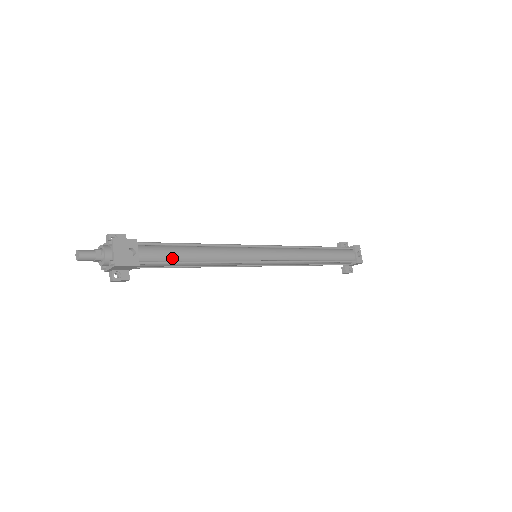
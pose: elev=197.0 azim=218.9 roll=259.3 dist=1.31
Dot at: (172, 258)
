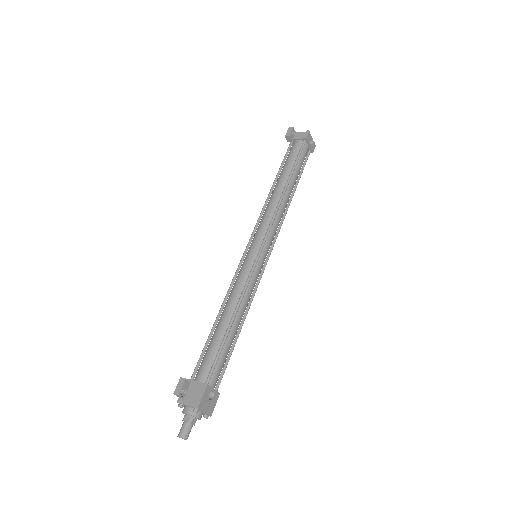
Dot at: occluded
